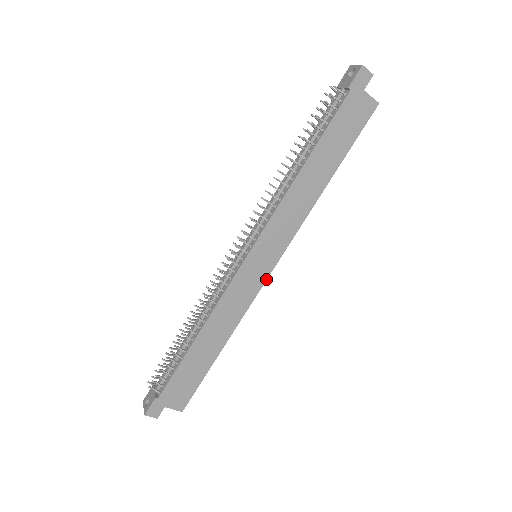
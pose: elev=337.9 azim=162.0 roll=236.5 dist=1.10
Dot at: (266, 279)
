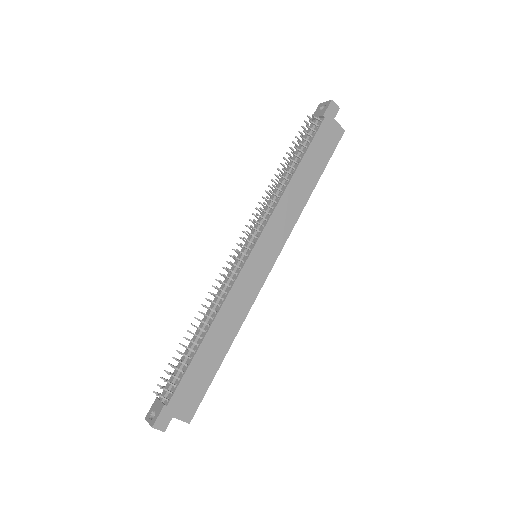
Dot at: (267, 276)
